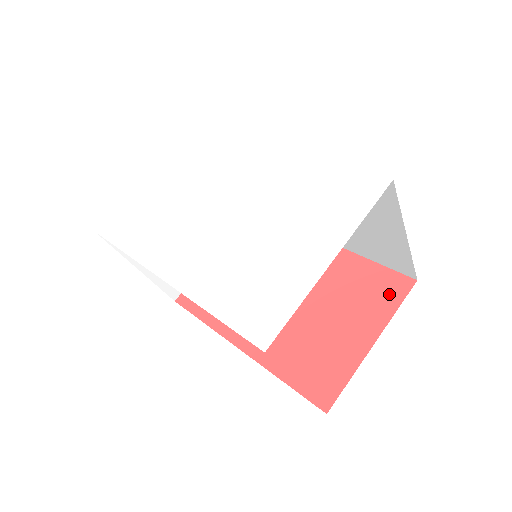
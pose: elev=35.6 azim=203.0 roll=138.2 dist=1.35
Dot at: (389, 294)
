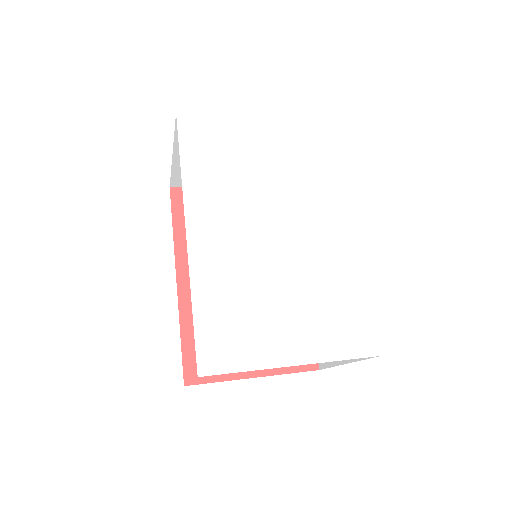
Dot at: occluded
